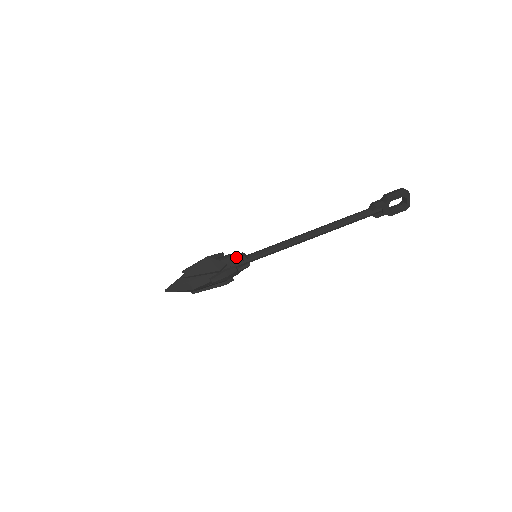
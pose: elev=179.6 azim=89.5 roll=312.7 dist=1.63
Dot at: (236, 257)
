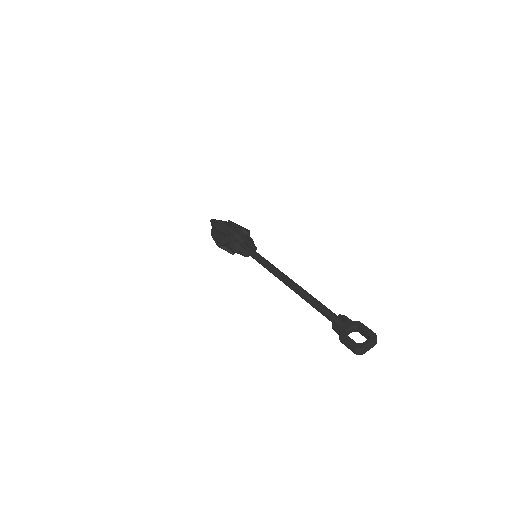
Dot at: occluded
